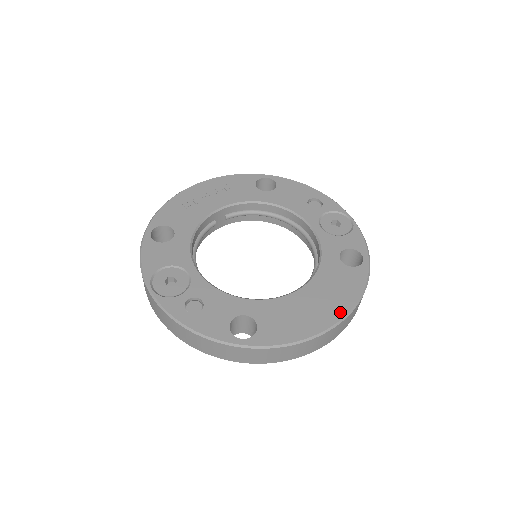
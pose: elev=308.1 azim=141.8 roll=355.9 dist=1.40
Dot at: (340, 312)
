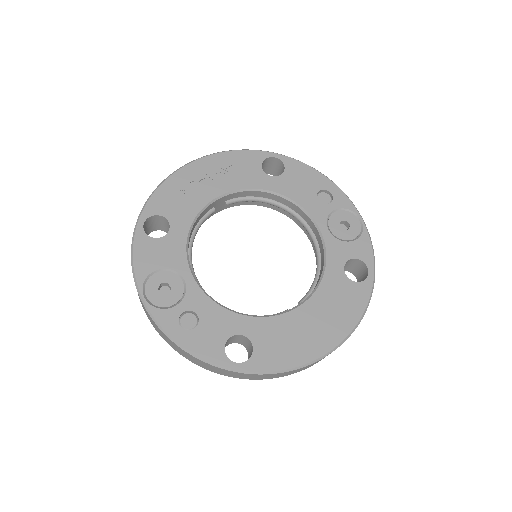
Dot at: (338, 336)
